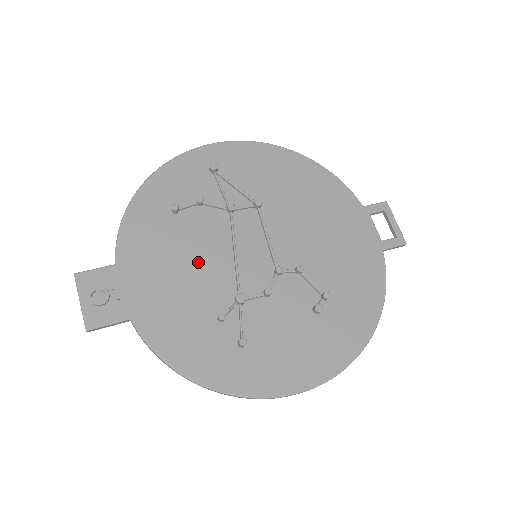
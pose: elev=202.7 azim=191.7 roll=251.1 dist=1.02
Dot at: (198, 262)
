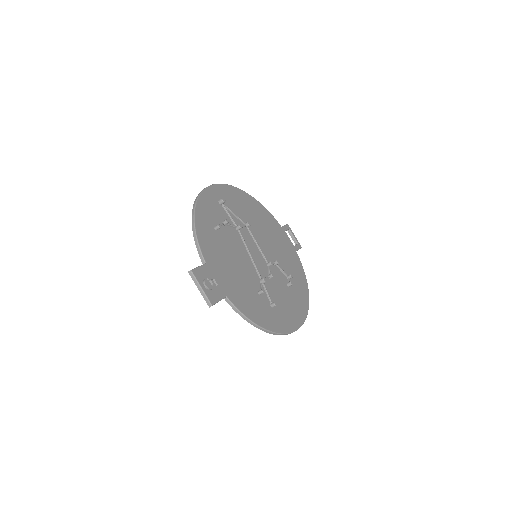
Dot at: (238, 260)
